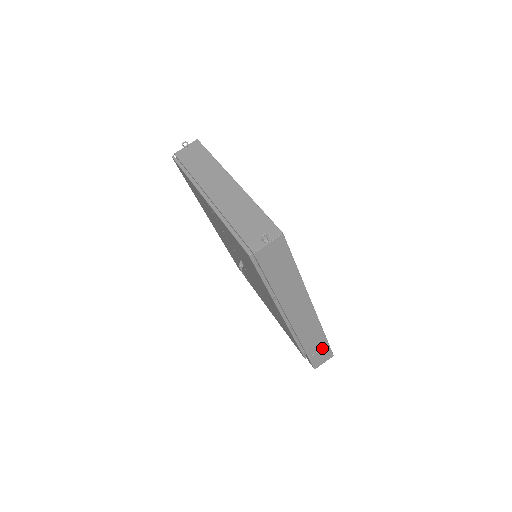
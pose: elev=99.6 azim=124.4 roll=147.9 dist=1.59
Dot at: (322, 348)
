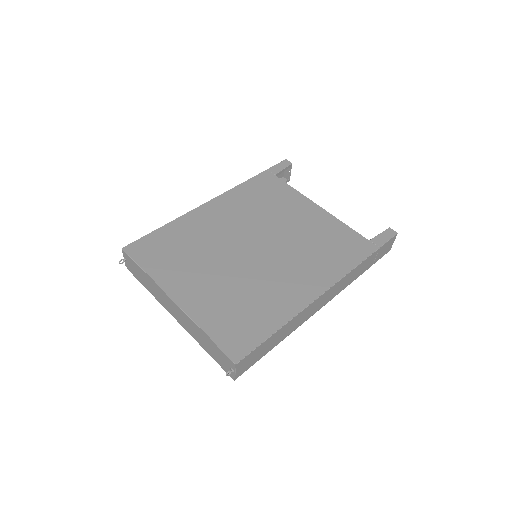
Dot at: (377, 253)
